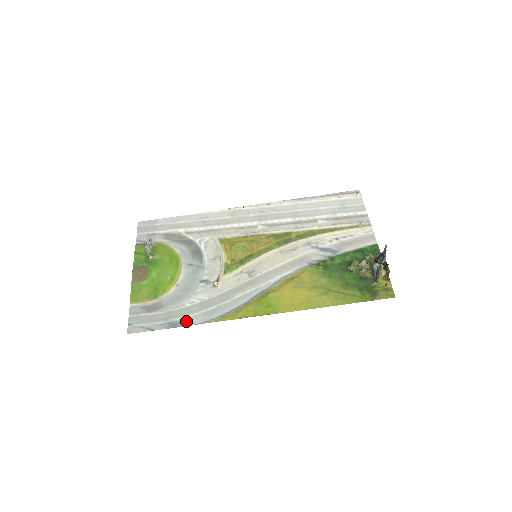
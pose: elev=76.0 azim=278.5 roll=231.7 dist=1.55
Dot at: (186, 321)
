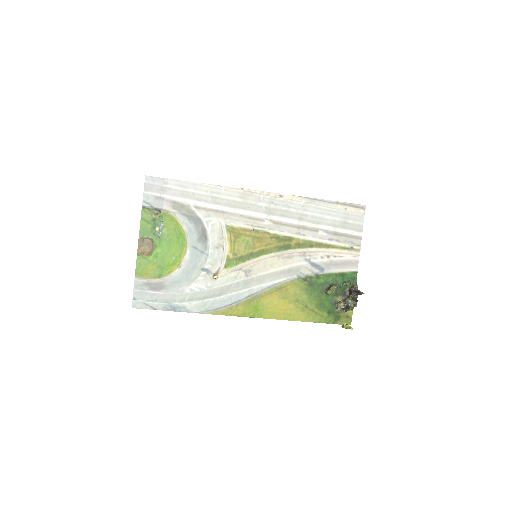
Dot at: (185, 307)
